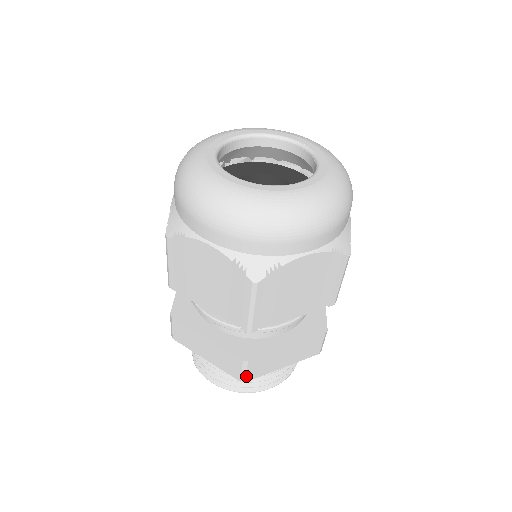
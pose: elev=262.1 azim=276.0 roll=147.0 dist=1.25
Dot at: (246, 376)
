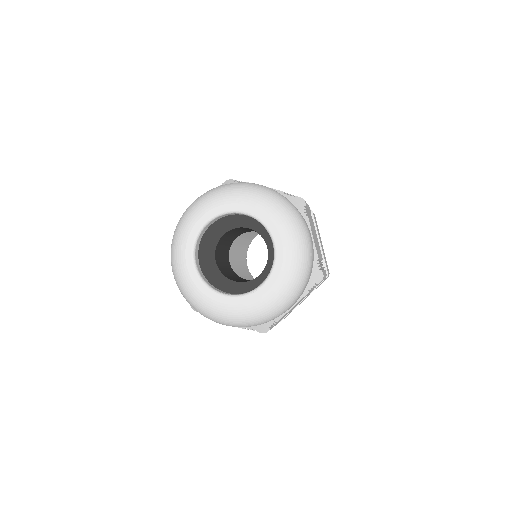
Dot at: occluded
